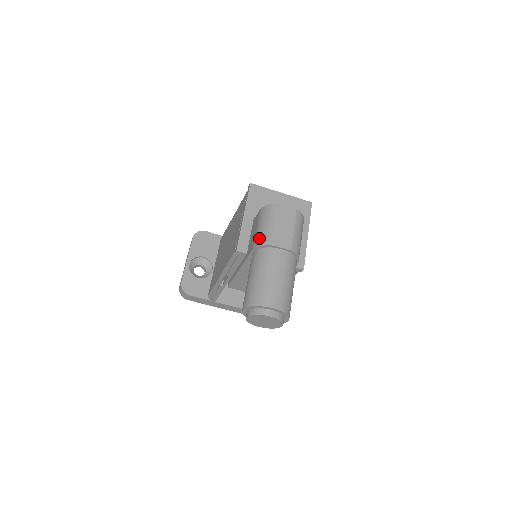
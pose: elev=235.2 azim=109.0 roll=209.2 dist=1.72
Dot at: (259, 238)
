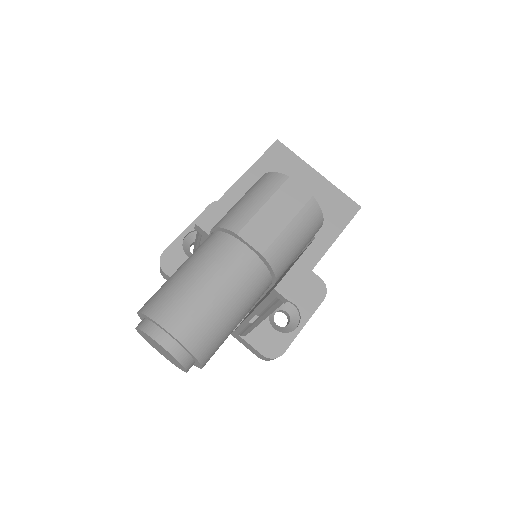
Dot at: (227, 215)
